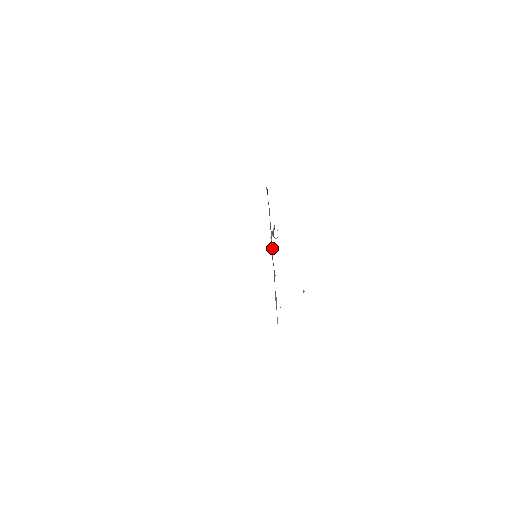
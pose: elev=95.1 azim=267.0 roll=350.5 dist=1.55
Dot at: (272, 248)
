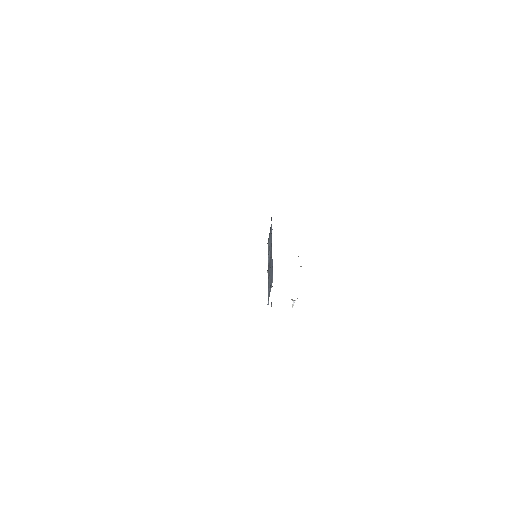
Dot at: (269, 260)
